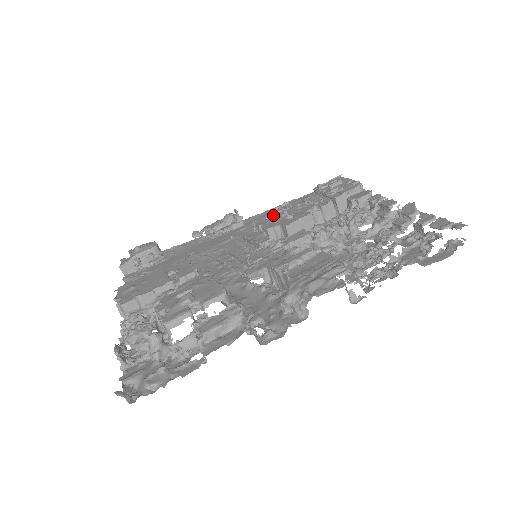
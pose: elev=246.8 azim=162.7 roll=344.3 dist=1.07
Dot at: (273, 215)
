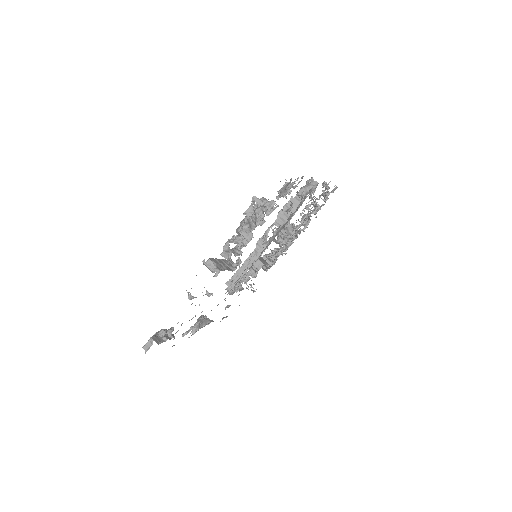
Dot at: occluded
